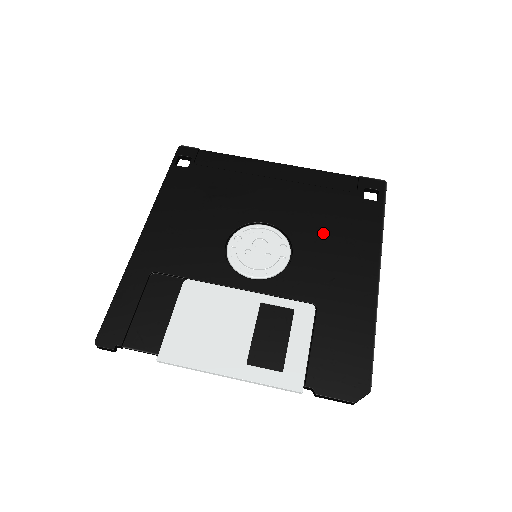
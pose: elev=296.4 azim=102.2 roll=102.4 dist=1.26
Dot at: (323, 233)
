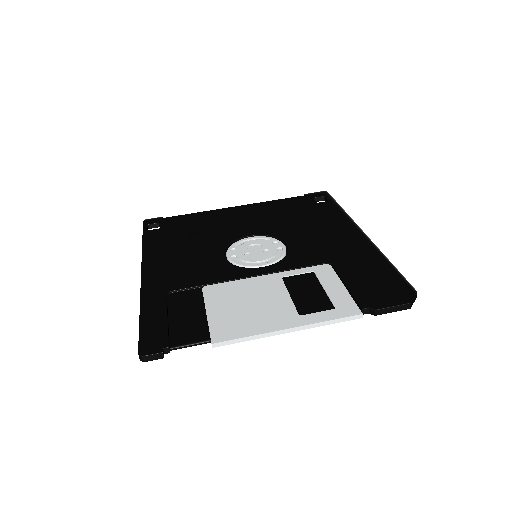
Dot at: (301, 227)
